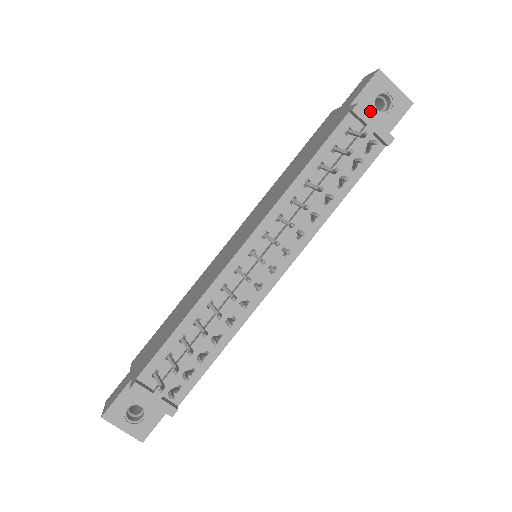
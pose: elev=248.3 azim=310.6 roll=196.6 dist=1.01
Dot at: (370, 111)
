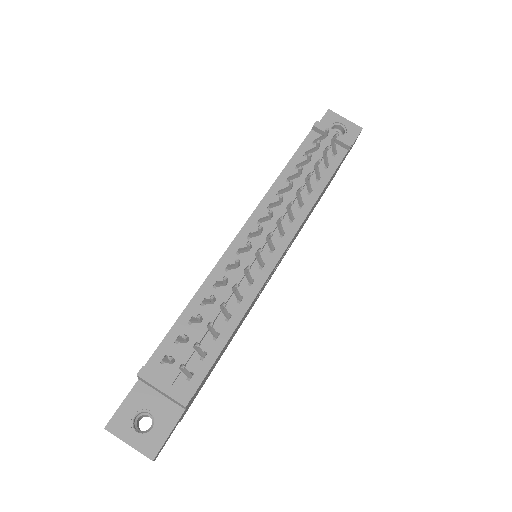
Dot at: occluded
